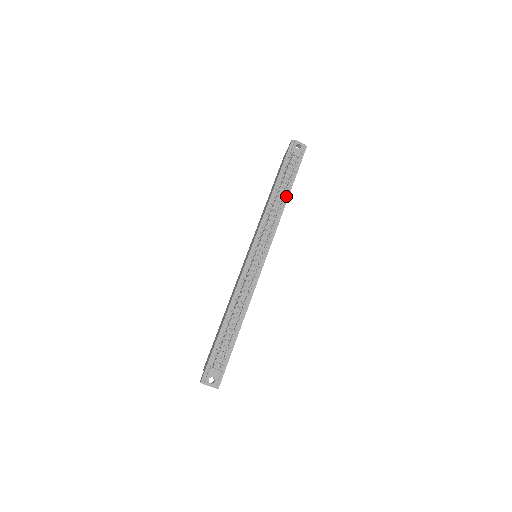
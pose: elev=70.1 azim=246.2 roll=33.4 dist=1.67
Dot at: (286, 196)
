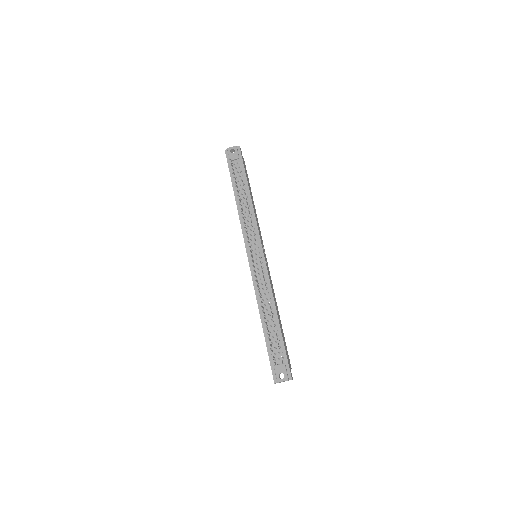
Dot at: (248, 194)
